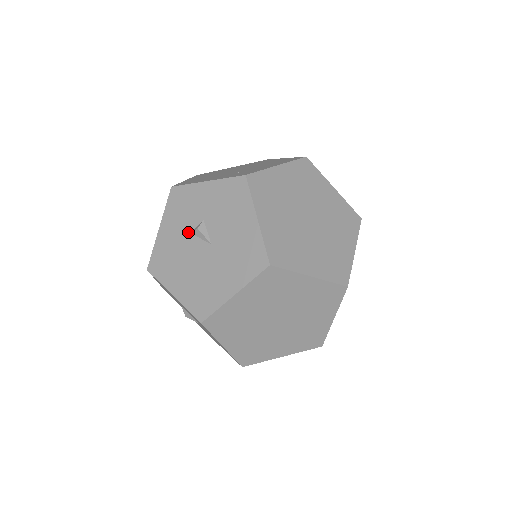
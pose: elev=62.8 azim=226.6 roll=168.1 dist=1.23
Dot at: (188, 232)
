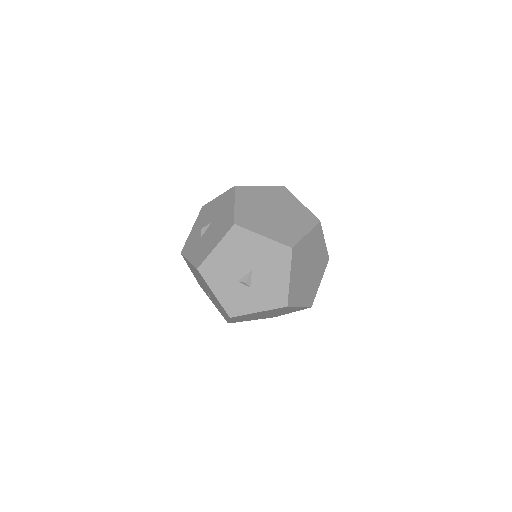
Dot at: (200, 239)
